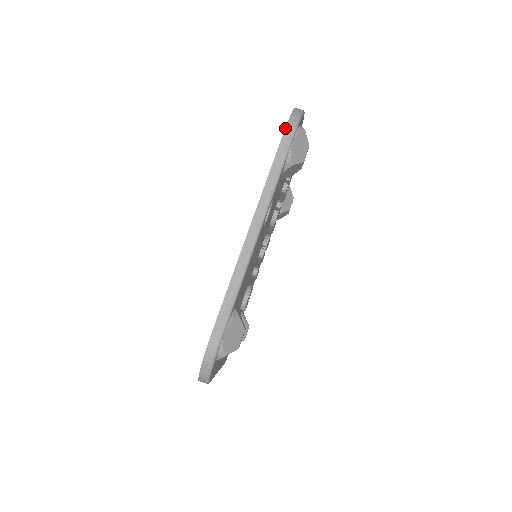
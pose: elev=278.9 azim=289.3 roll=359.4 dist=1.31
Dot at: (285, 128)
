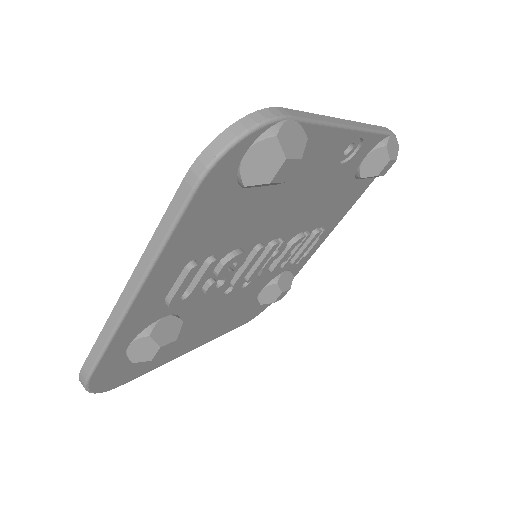
Dot at: occluded
